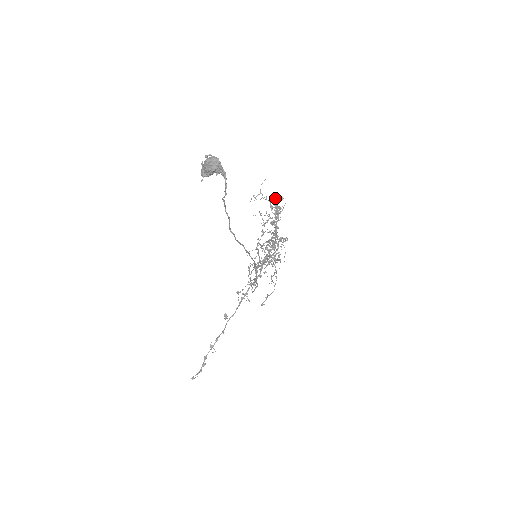
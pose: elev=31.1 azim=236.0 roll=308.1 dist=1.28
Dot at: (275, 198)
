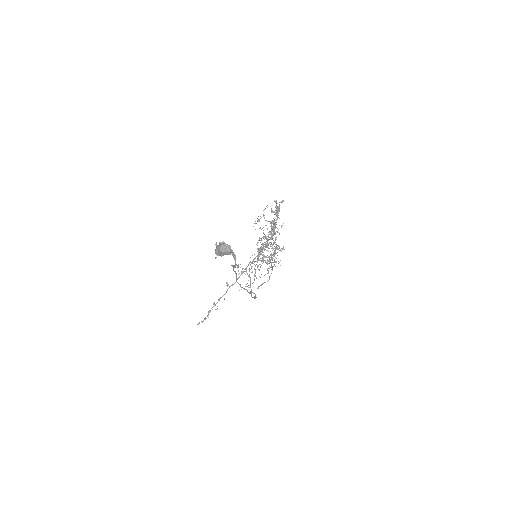
Dot at: (276, 201)
